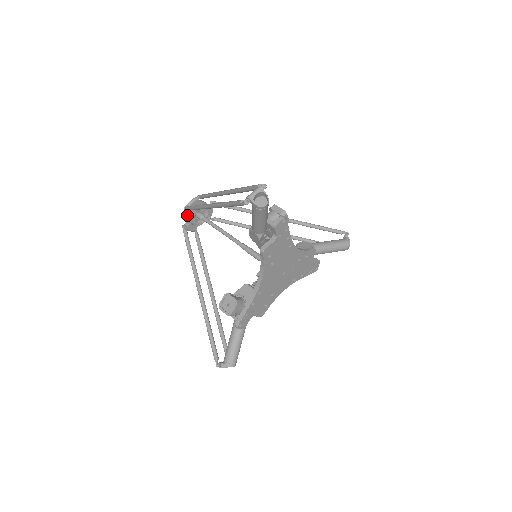
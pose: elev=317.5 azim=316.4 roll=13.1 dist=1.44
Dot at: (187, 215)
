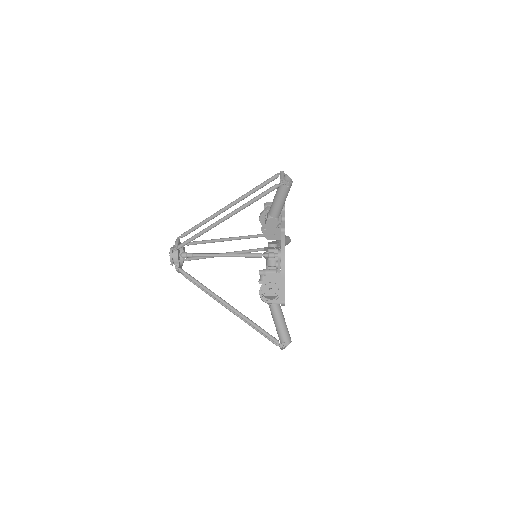
Dot at: (177, 255)
